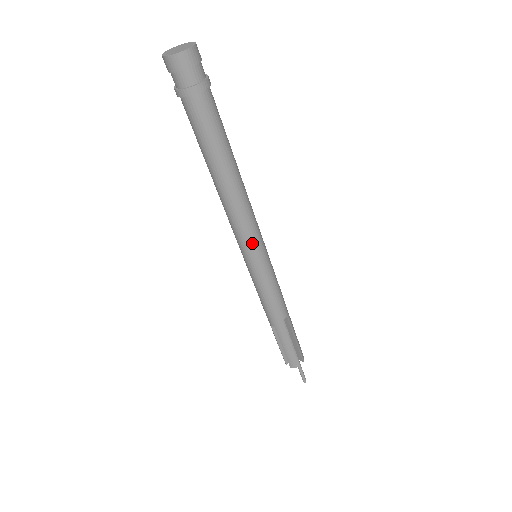
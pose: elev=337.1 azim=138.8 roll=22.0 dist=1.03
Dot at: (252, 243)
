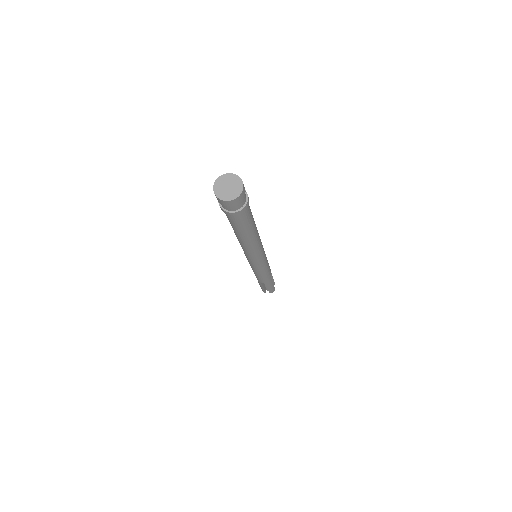
Dot at: (262, 255)
